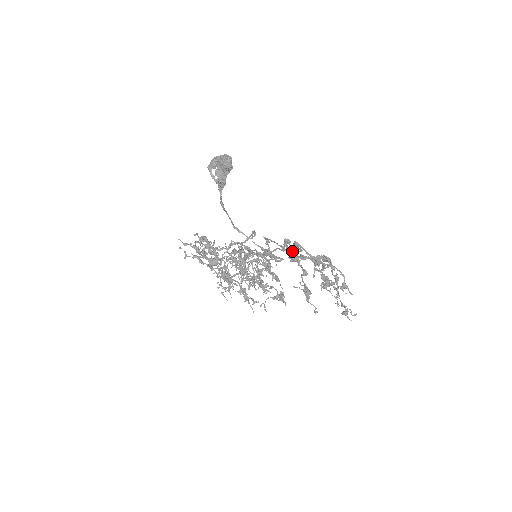
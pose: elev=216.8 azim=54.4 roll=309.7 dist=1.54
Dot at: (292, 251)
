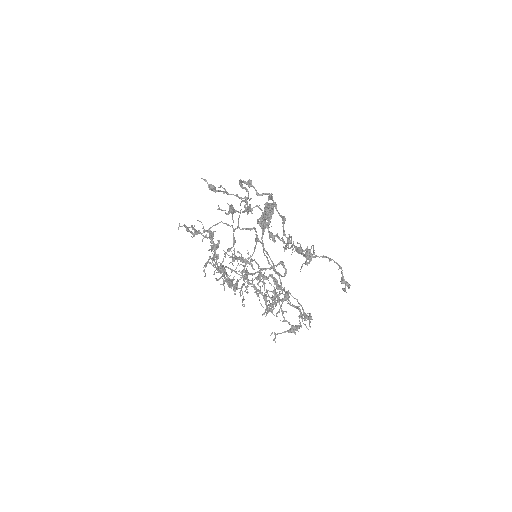
Dot at: (244, 197)
